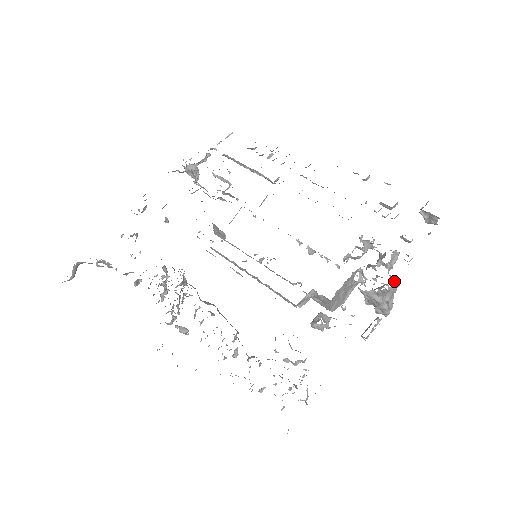
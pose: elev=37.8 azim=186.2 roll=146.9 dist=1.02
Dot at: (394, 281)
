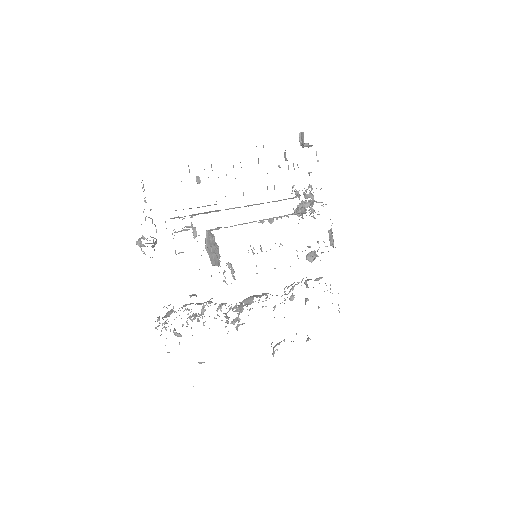
Dot at: (315, 201)
